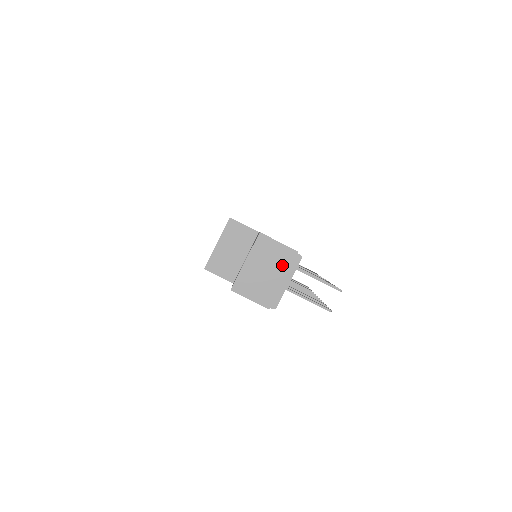
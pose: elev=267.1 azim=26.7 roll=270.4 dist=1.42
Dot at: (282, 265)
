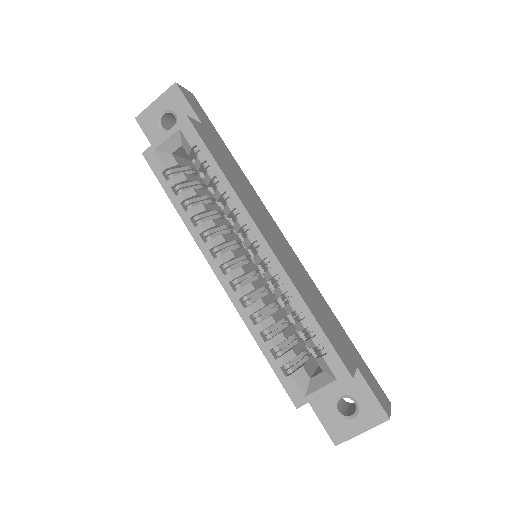
Dot at: occluded
